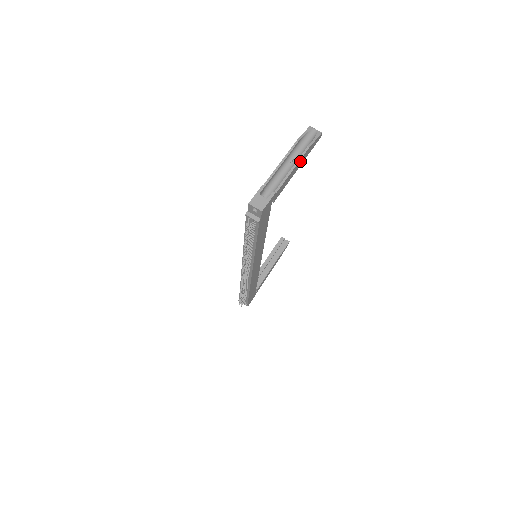
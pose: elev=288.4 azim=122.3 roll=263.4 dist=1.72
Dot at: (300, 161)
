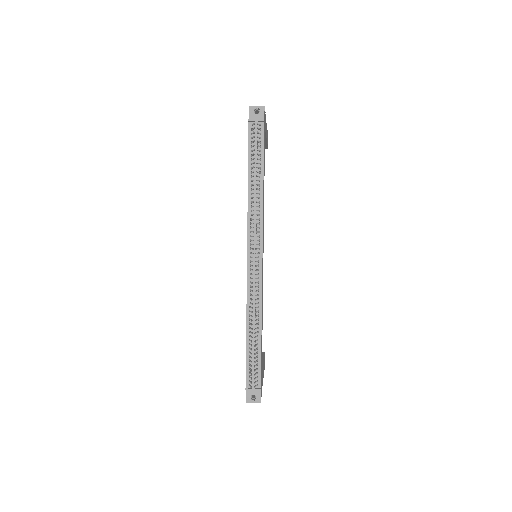
Dot at: occluded
